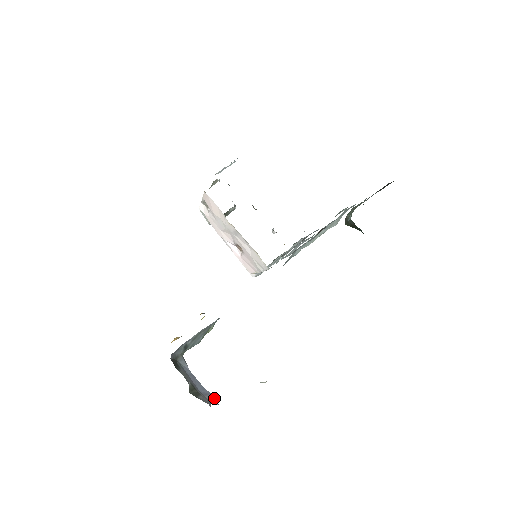
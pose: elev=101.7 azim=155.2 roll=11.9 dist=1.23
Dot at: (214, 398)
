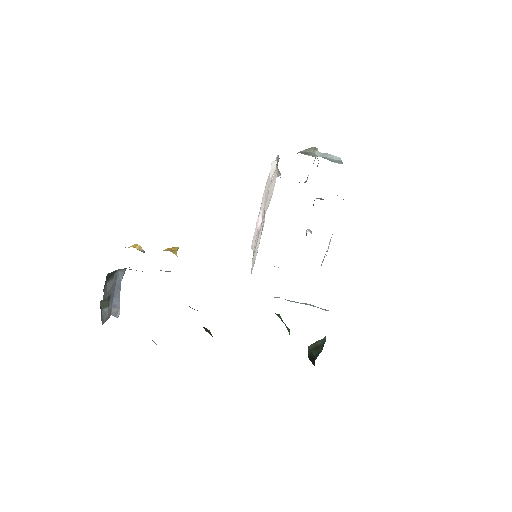
Dot at: (119, 312)
